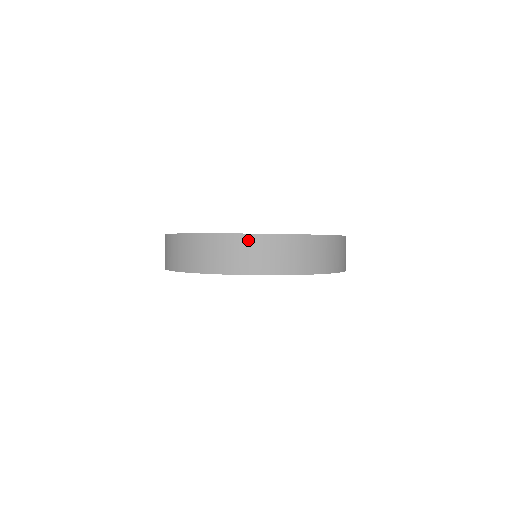
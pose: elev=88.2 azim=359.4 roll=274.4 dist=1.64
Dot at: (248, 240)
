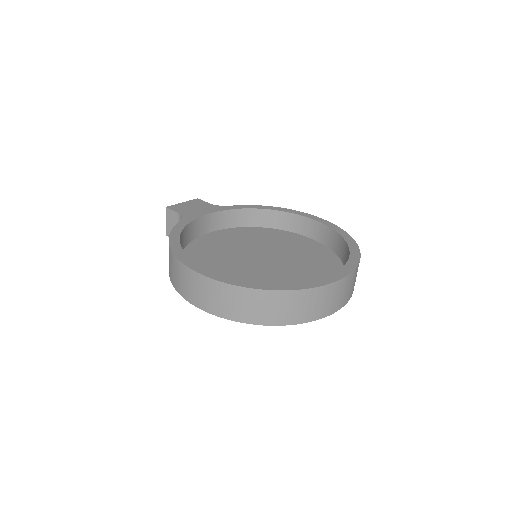
Dot at: (346, 281)
